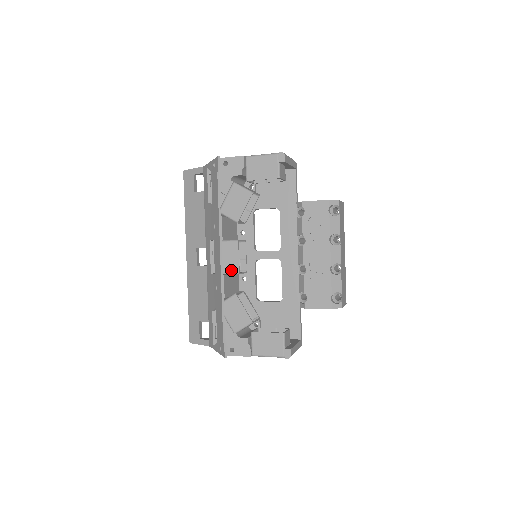
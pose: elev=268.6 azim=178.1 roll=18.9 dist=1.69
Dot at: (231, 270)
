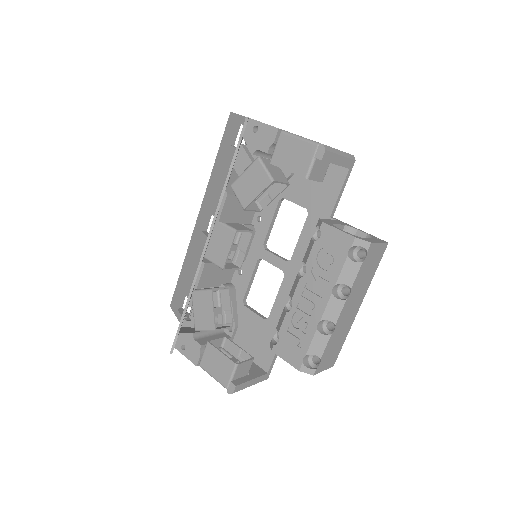
Dot at: (217, 261)
